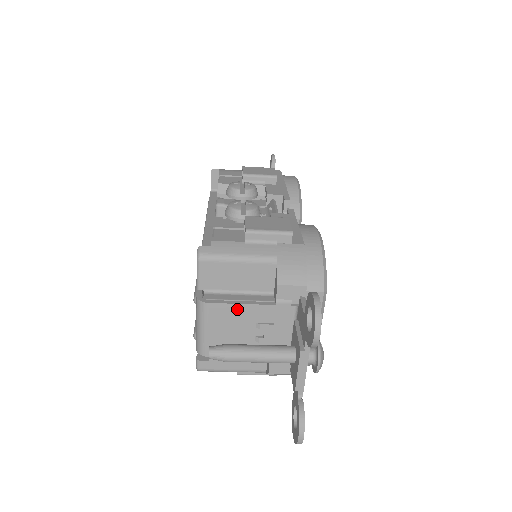
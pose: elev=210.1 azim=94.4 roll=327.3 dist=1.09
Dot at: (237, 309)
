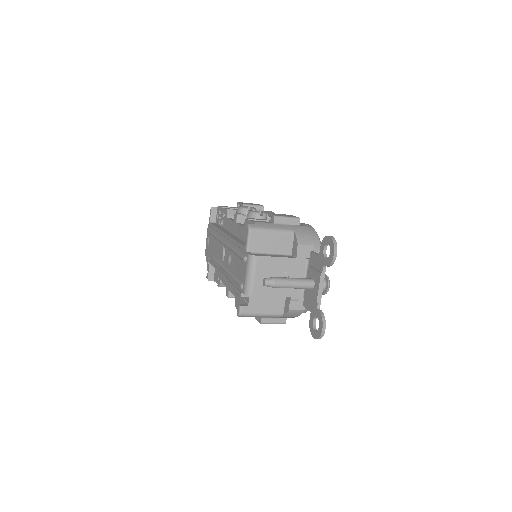
Dot at: (274, 260)
